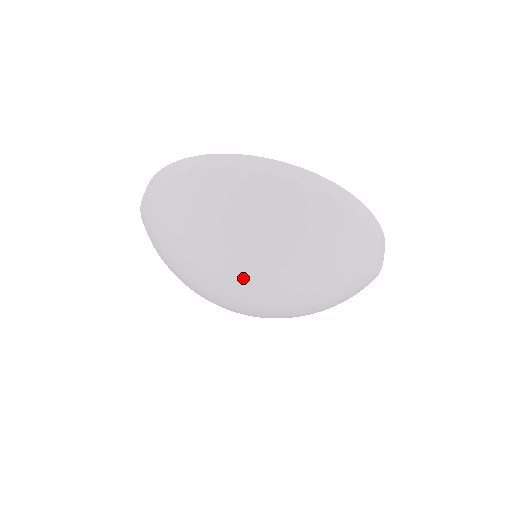
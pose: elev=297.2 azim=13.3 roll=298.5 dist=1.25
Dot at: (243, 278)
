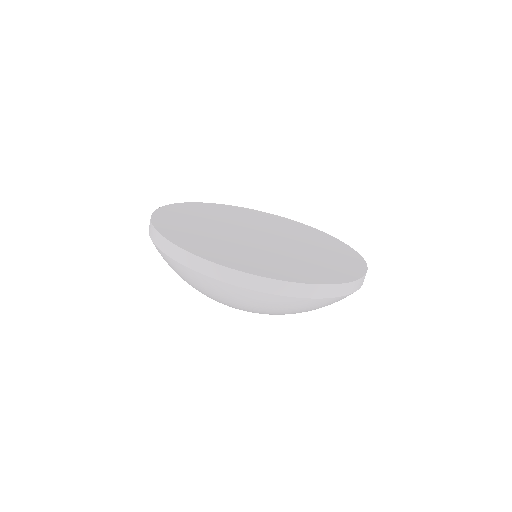
Dot at: occluded
